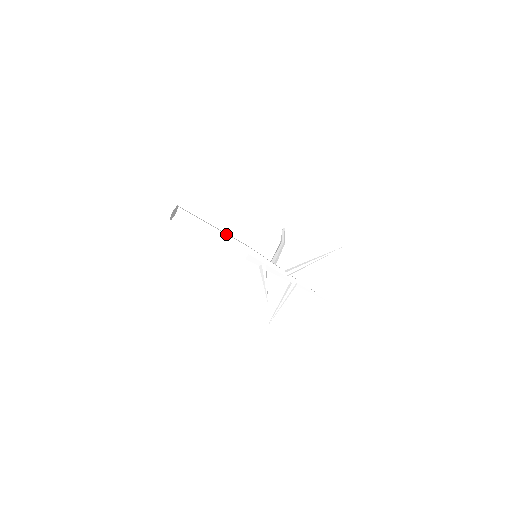
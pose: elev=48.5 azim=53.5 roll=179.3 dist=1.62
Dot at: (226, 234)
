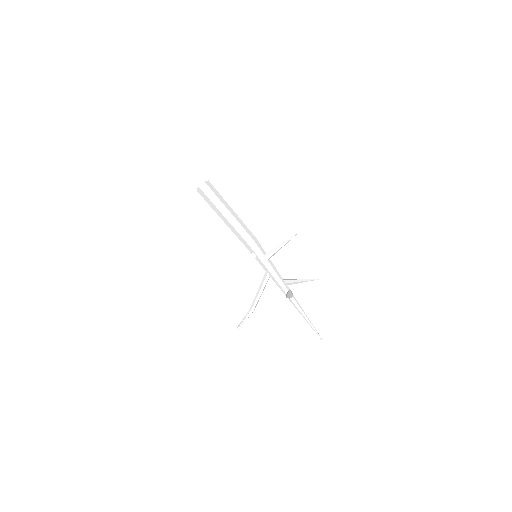
Dot at: occluded
